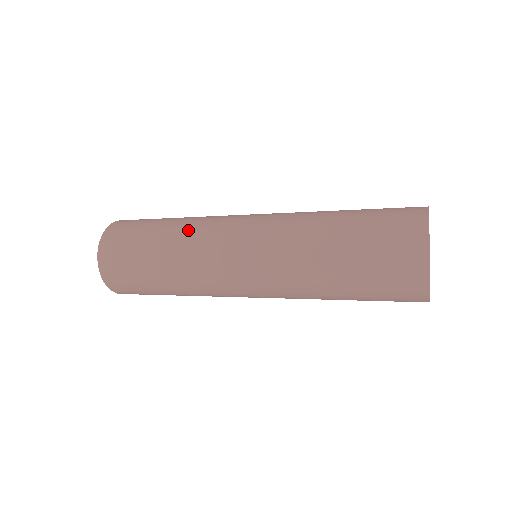
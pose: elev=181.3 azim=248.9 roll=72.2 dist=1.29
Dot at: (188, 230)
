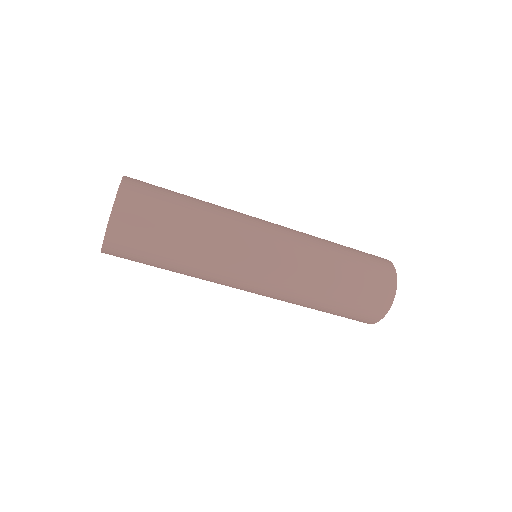
Dot at: occluded
